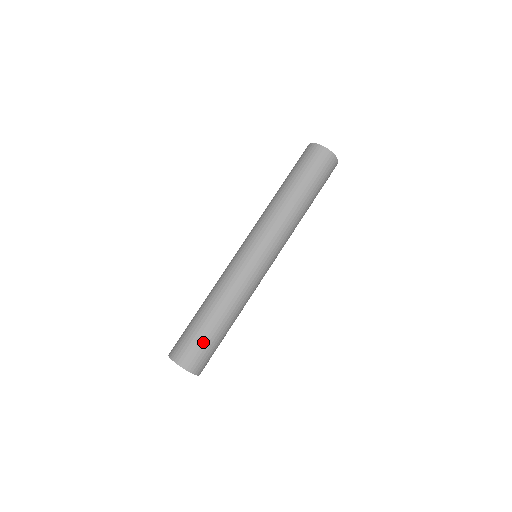
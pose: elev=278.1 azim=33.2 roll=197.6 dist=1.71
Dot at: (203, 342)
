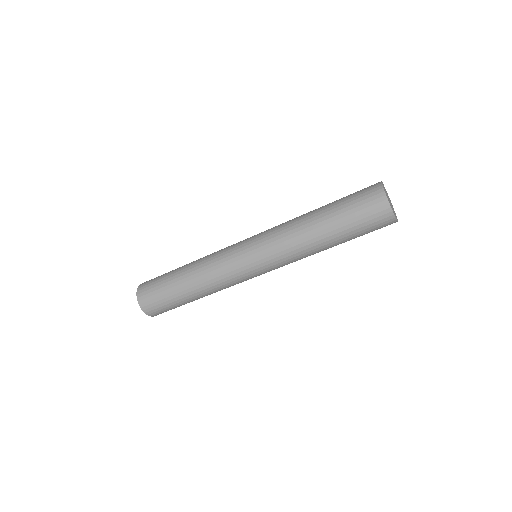
Dot at: (170, 305)
